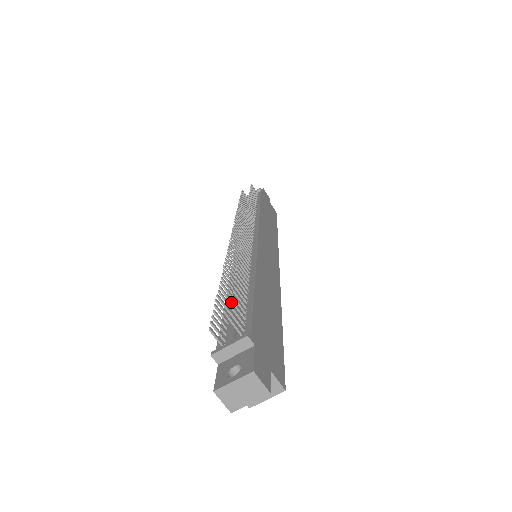
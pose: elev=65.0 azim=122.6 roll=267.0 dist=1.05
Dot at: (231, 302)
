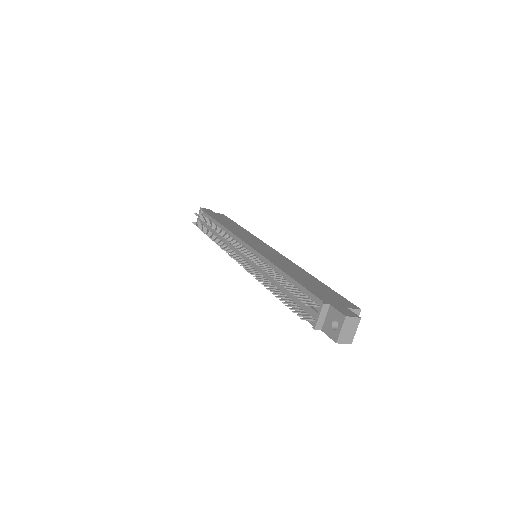
Dot at: occluded
